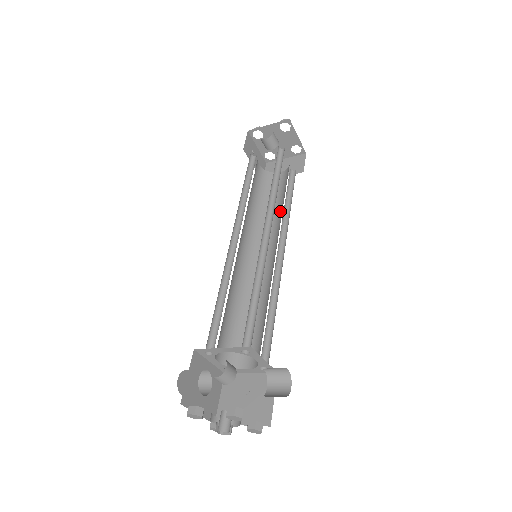
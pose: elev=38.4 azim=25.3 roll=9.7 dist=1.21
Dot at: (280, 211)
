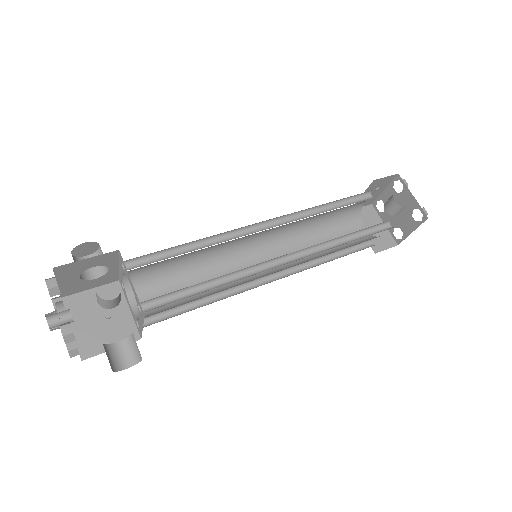
Dot at: occluded
